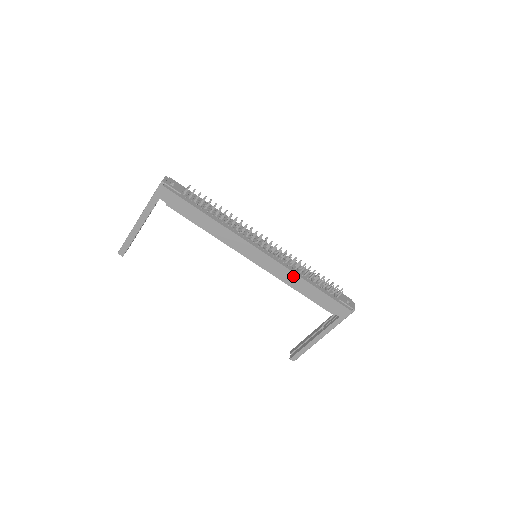
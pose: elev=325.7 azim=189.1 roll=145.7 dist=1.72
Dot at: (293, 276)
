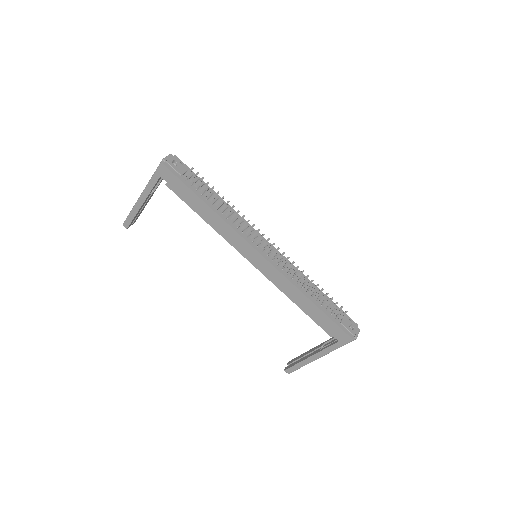
Dot at: (291, 286)
